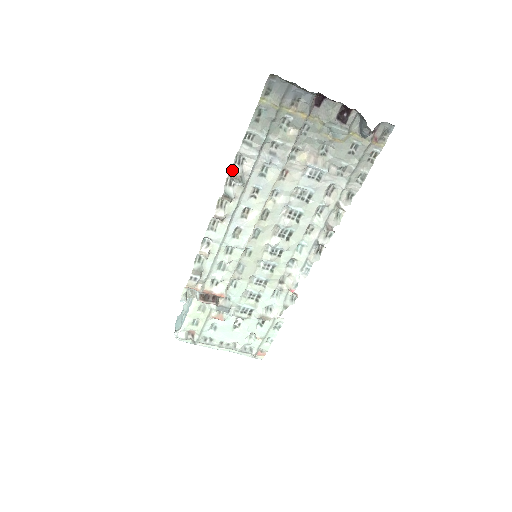
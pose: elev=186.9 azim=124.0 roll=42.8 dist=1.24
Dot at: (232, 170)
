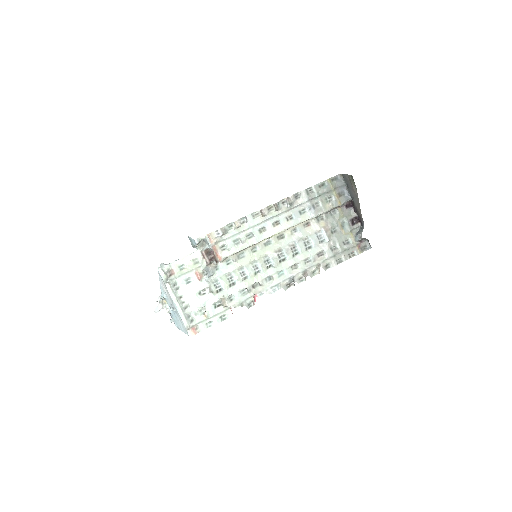
Dot at: (291, 196)
